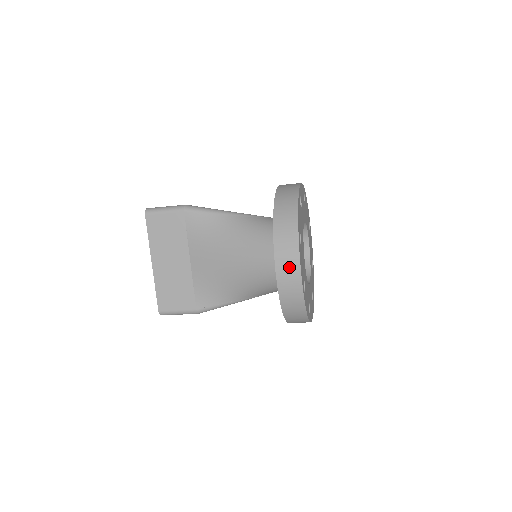
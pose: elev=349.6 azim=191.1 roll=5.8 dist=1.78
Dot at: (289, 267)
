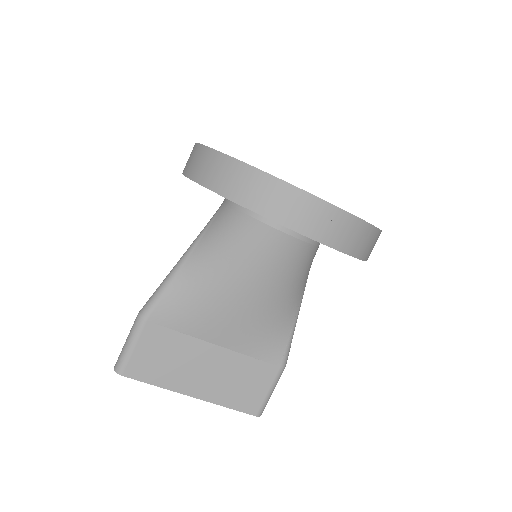
Dot at: (316, 217)
